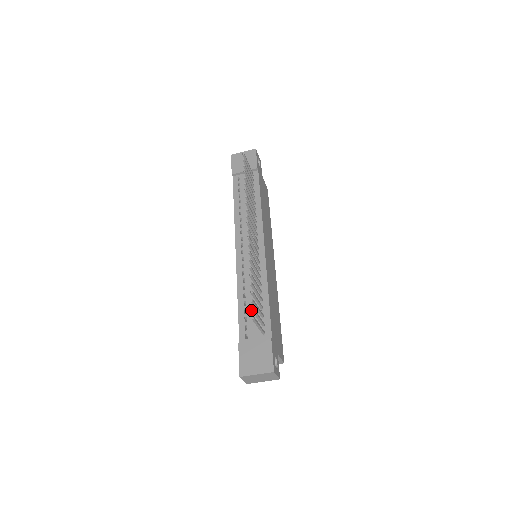
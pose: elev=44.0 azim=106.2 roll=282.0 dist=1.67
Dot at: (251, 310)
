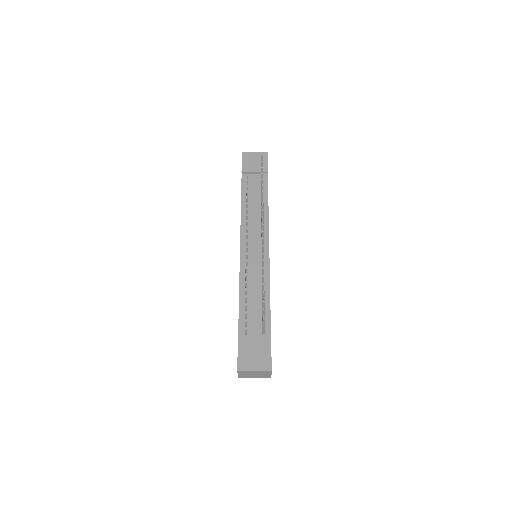
Dot at: (262, 310)
